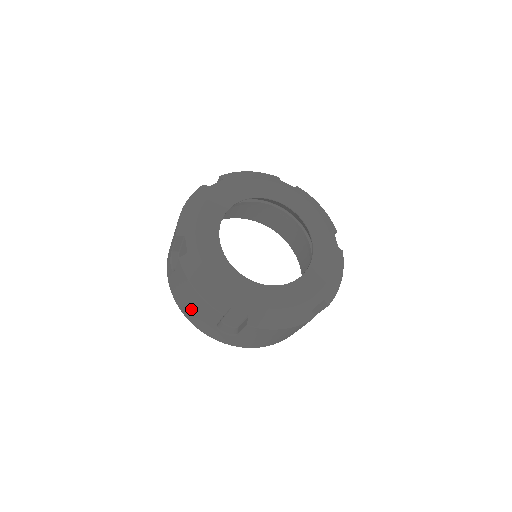
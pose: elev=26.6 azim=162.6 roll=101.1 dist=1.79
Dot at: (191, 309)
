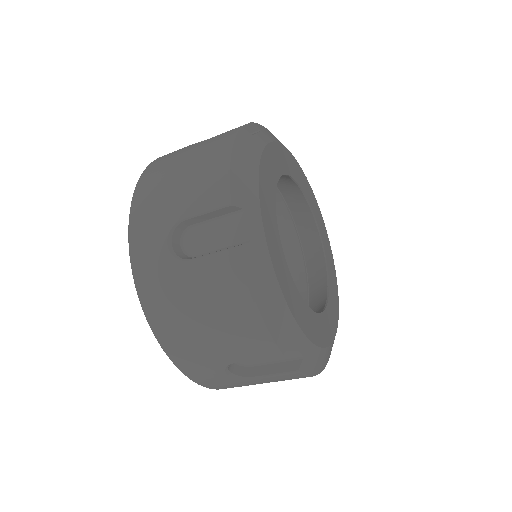
Dot at: (197, 331)
